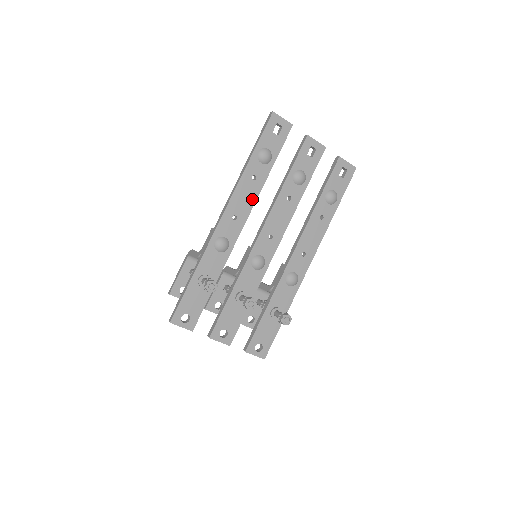
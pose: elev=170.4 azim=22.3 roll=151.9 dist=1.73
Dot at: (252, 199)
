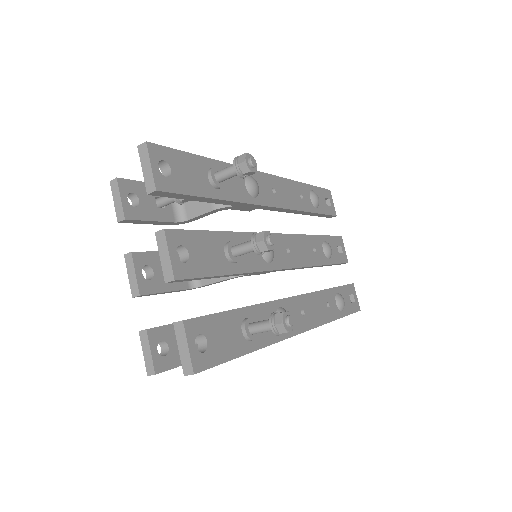
Dot at: (292, 204)
